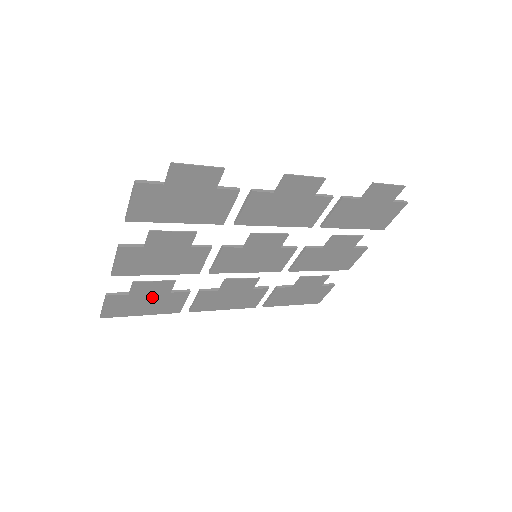
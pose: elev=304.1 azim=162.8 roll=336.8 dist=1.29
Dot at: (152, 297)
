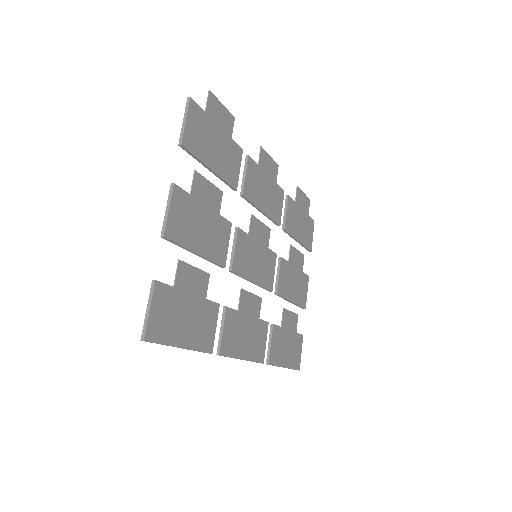
Dot at: (191, 303)
